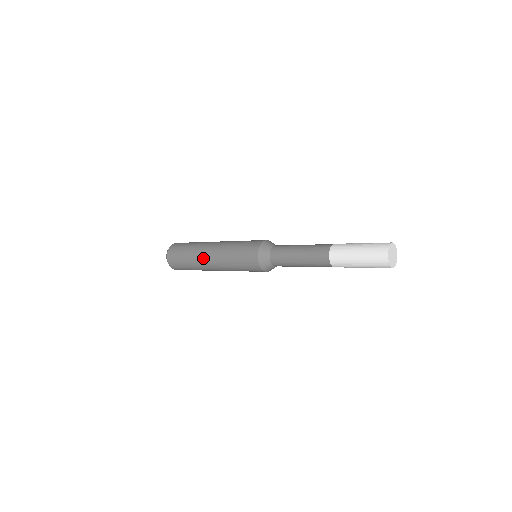
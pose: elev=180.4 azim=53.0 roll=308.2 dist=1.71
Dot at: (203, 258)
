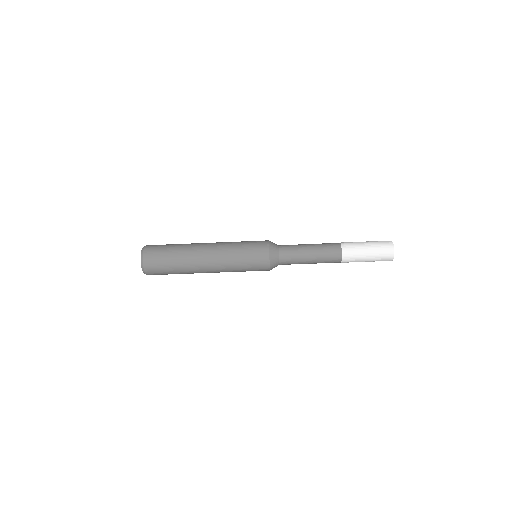
Dot at: (199, 244)
